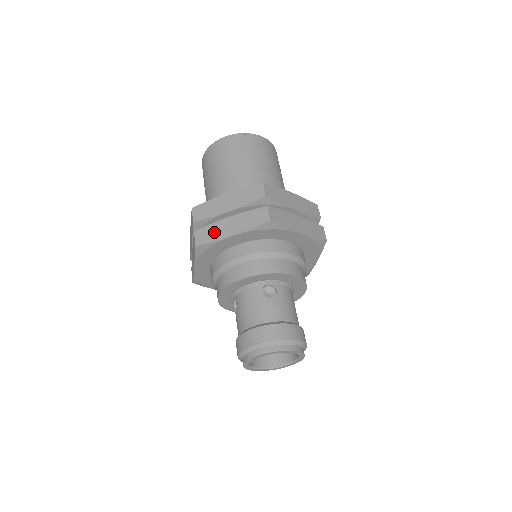
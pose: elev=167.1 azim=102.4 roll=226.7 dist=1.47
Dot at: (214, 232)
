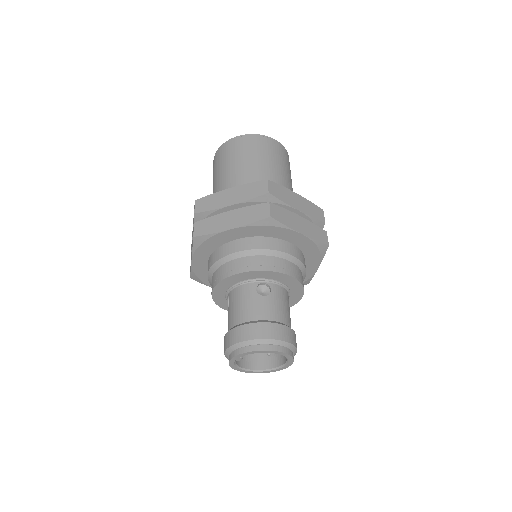
Dot at: (213, 224)
